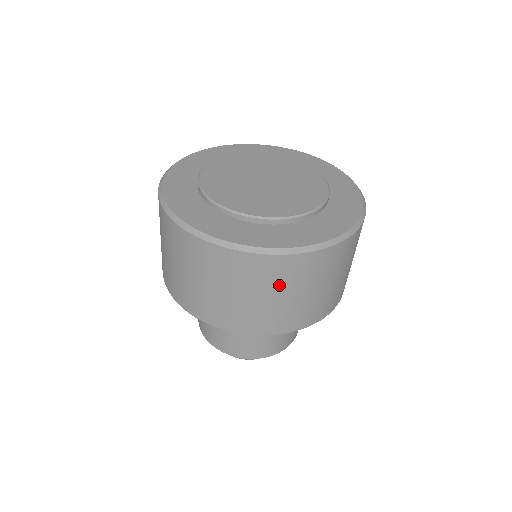
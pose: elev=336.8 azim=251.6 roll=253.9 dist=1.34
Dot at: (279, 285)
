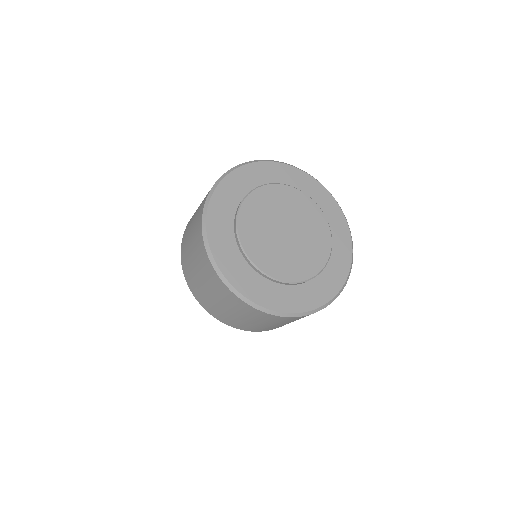
Dot at: occluded
